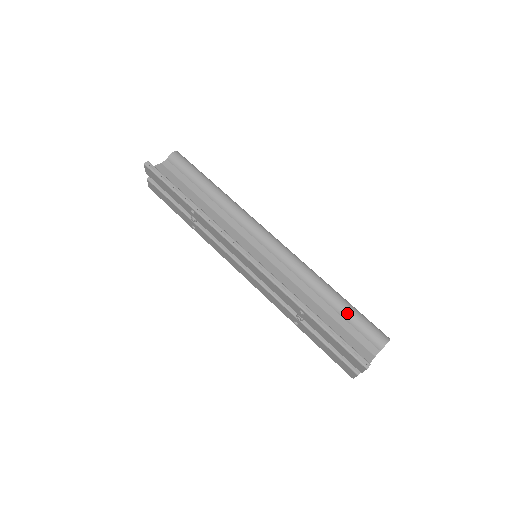
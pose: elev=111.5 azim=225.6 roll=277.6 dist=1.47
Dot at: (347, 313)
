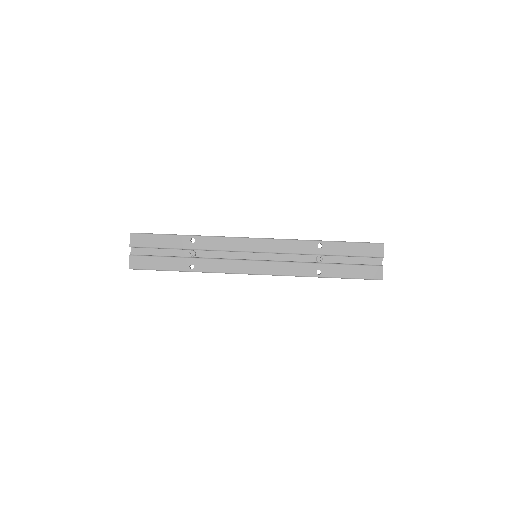
Dot at: occluded
